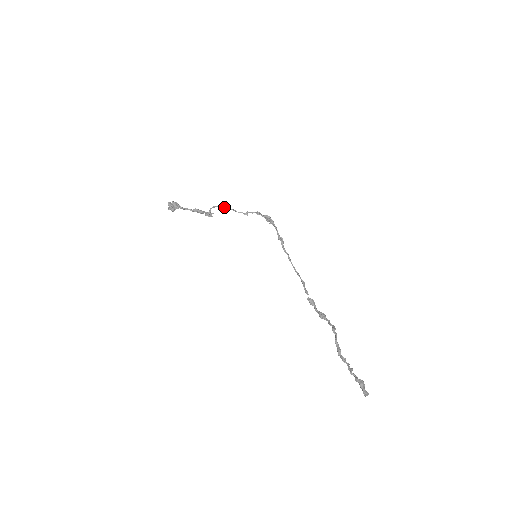
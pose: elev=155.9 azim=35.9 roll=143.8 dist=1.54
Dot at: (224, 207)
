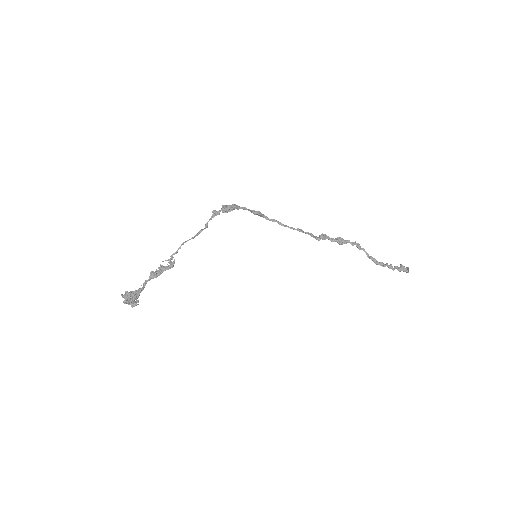
Dot at: occluded
